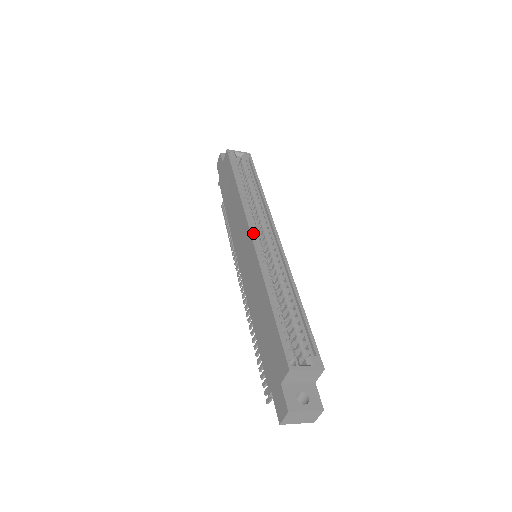
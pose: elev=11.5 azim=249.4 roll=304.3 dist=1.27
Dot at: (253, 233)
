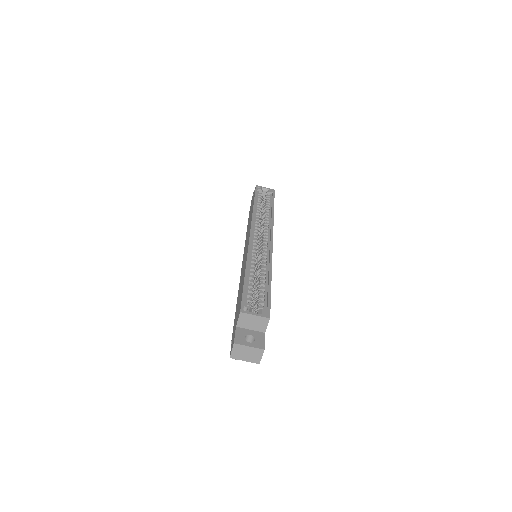
Dot at: (252, 234)
